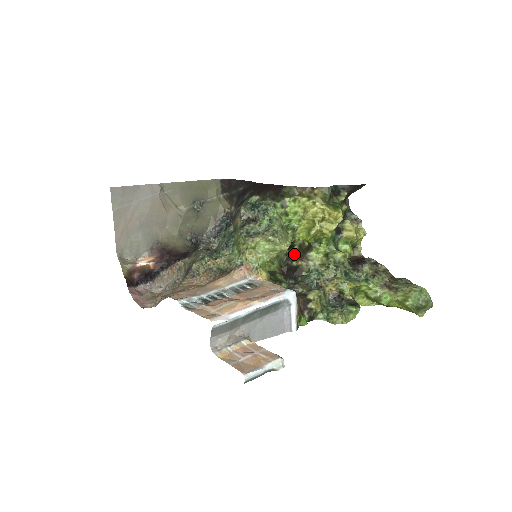
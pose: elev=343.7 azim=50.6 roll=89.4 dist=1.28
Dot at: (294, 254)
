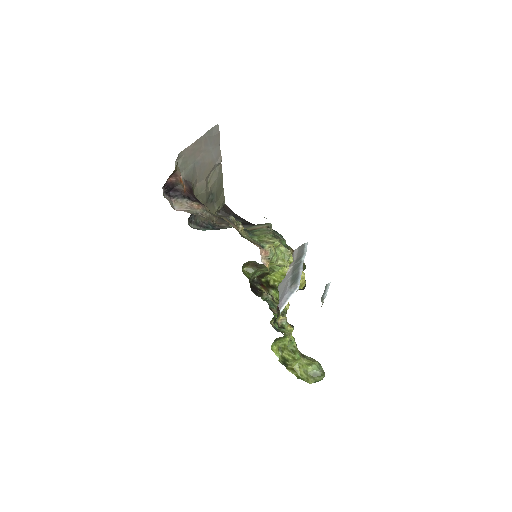
Dot at: (260, 282)
